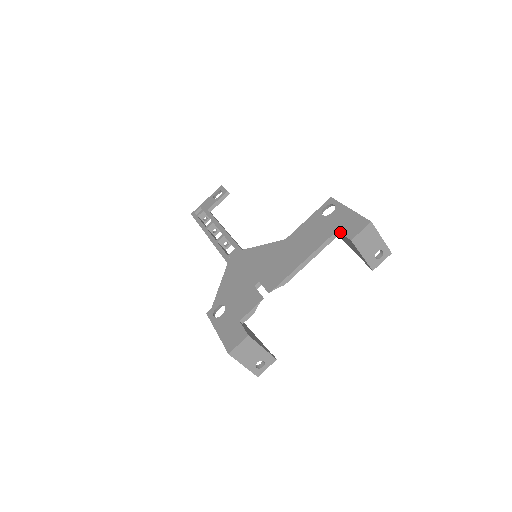
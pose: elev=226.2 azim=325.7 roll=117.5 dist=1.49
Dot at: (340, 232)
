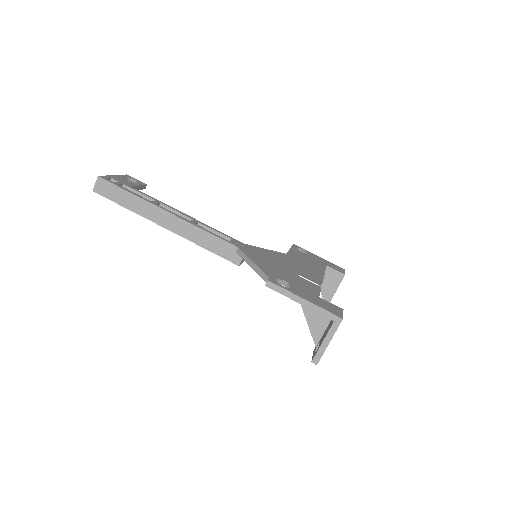
Dot at: (331, 267)
